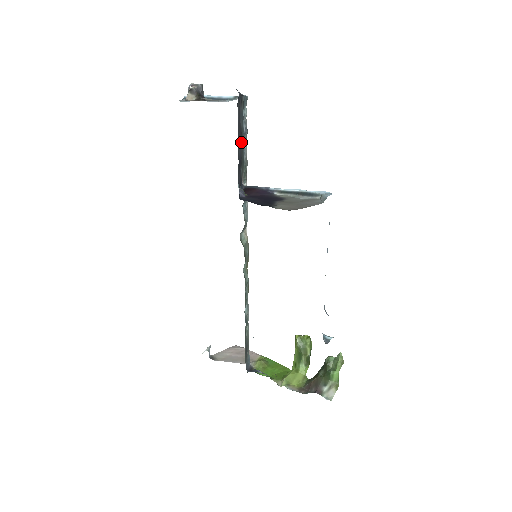
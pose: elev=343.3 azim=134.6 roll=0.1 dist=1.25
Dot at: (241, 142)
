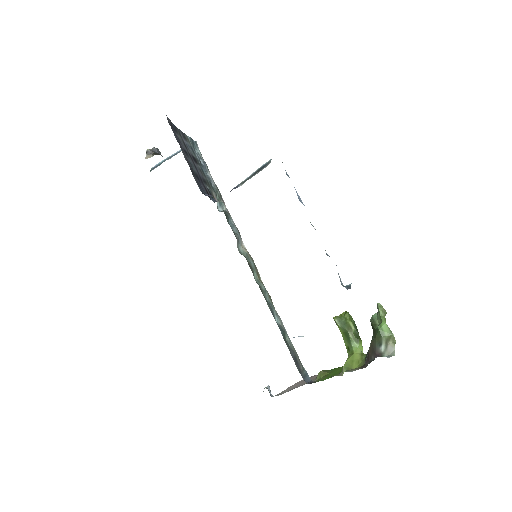
Dot at: (198, 167)
